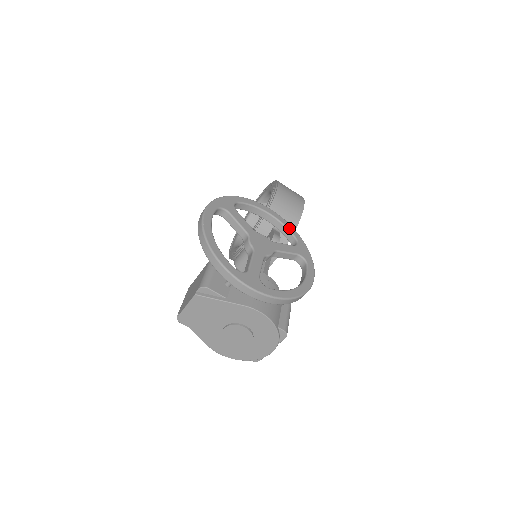
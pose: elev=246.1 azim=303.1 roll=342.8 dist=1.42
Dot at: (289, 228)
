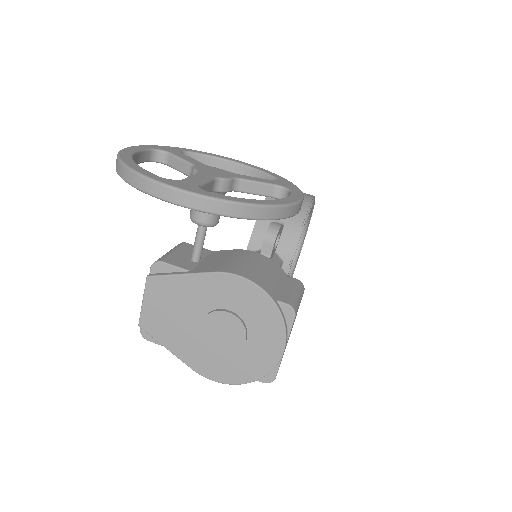
Dot at: (265, 172)
